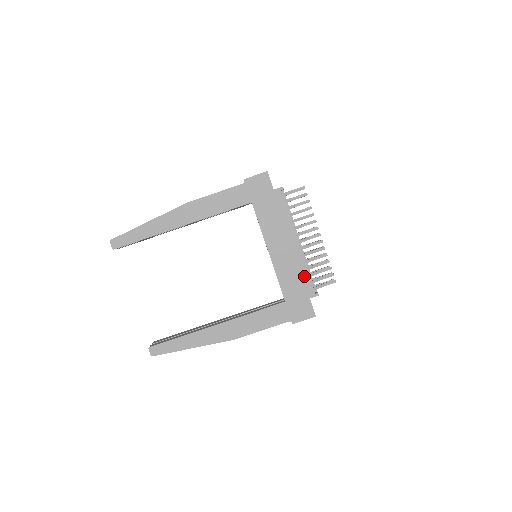
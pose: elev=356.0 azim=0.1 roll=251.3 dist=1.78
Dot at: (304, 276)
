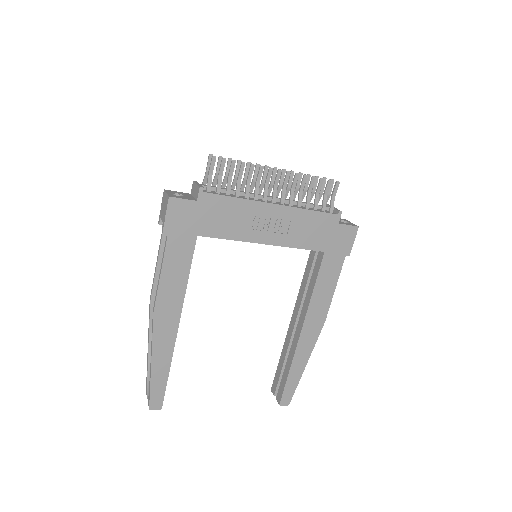
Dot at: (313, 217)
